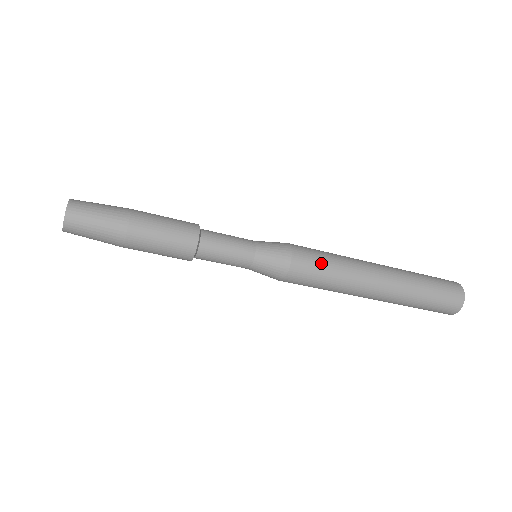
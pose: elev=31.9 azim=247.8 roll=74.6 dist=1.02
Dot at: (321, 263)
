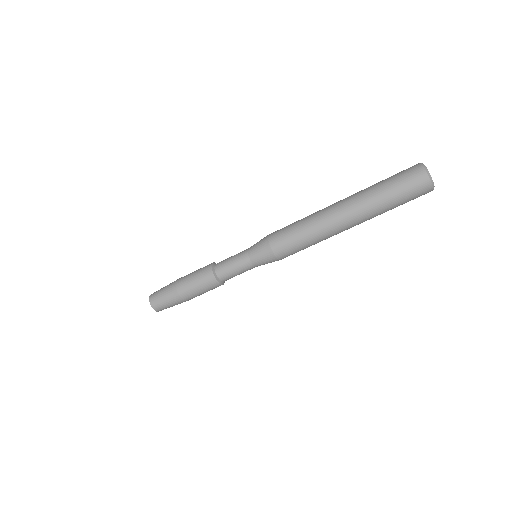
Dot at: (289, 226)
